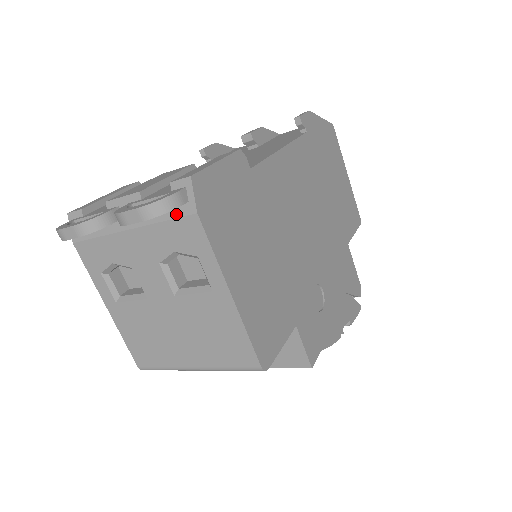
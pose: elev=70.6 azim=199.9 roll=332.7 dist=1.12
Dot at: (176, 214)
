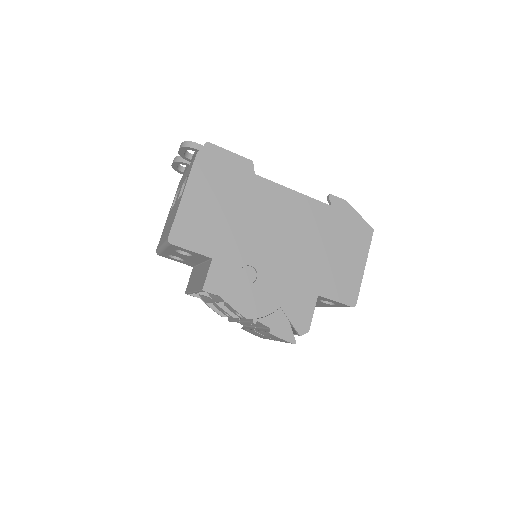
Dot at: occluded
